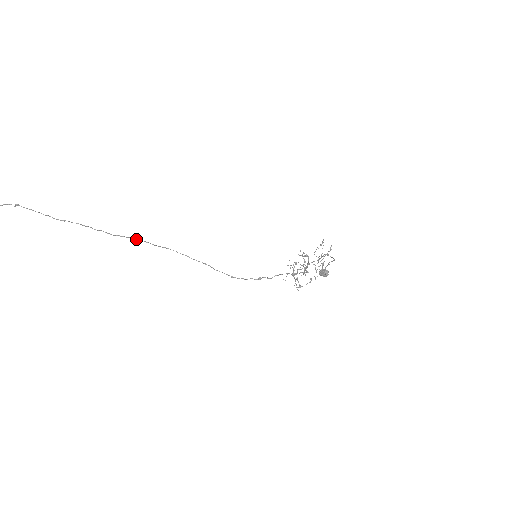
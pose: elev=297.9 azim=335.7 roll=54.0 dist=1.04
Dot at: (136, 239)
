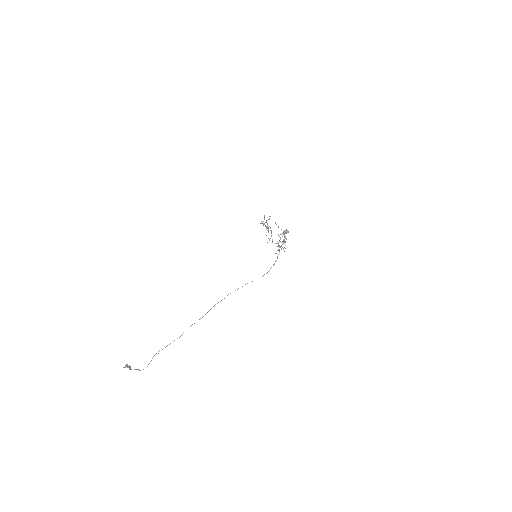
Dot at: (214, 306)
